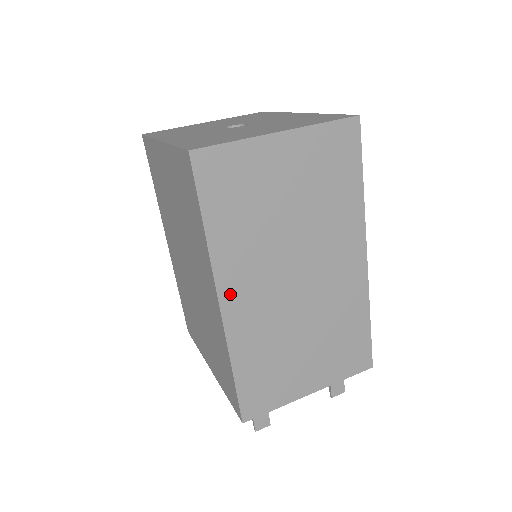
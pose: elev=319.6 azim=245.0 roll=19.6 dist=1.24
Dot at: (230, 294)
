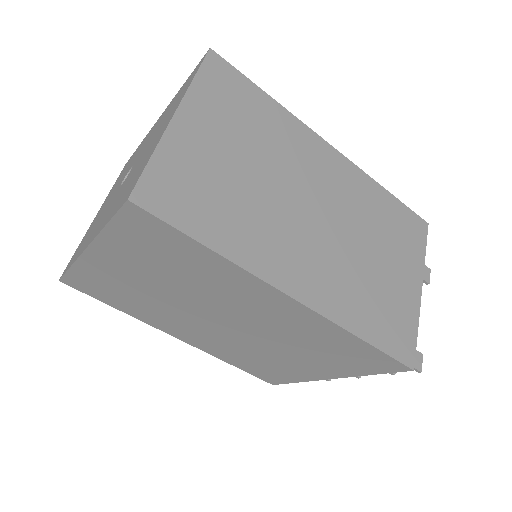
Dot at: (290, 281)
